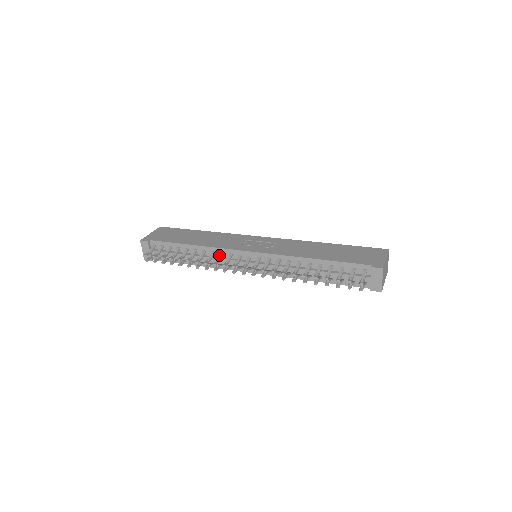
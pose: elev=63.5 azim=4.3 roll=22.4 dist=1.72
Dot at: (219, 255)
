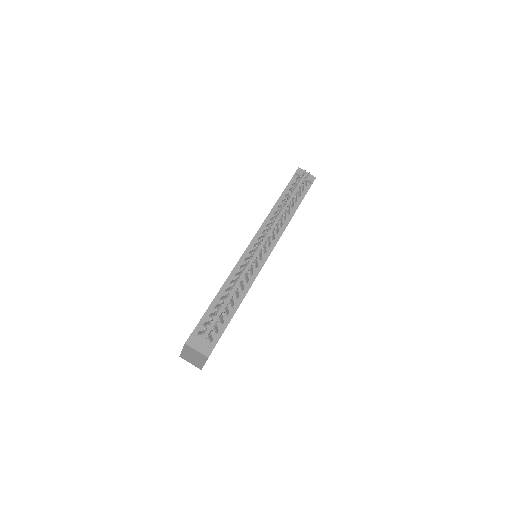
Dot at: (241, 267)
